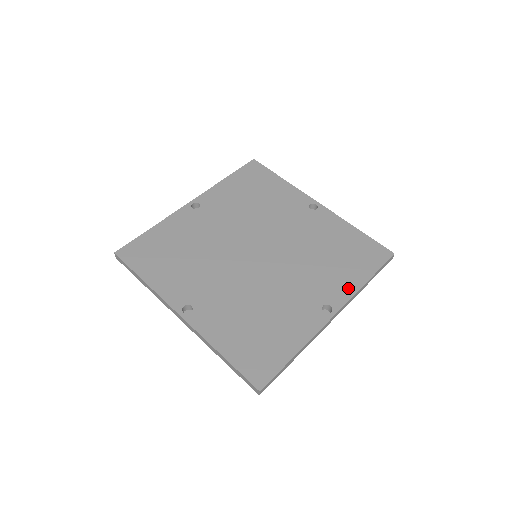
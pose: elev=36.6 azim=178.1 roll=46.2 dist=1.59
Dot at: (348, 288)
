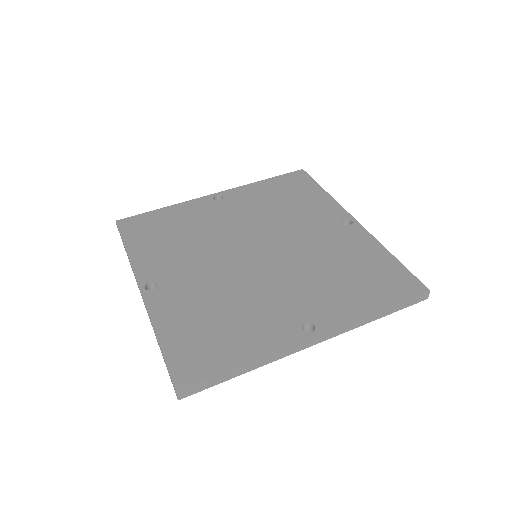
Dot at: (348, 312)
